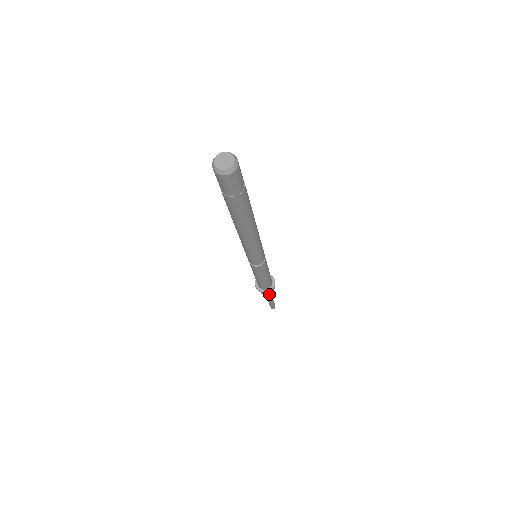
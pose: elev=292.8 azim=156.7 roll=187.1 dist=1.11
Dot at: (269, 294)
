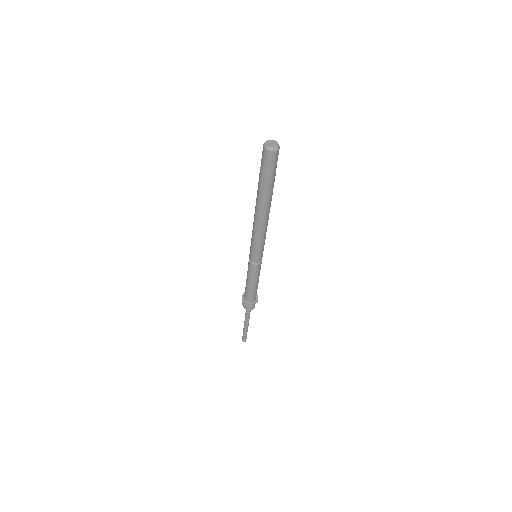
Dot at: occluded
